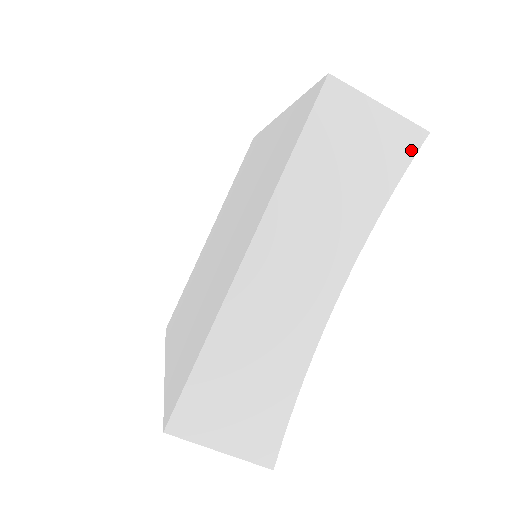
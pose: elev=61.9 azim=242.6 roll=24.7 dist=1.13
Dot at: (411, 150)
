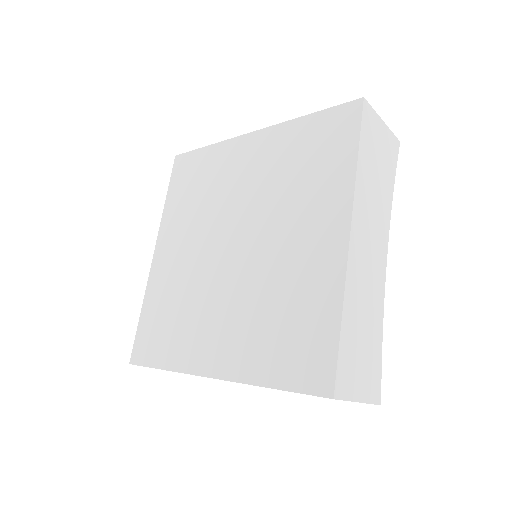
Dot at: occluded
